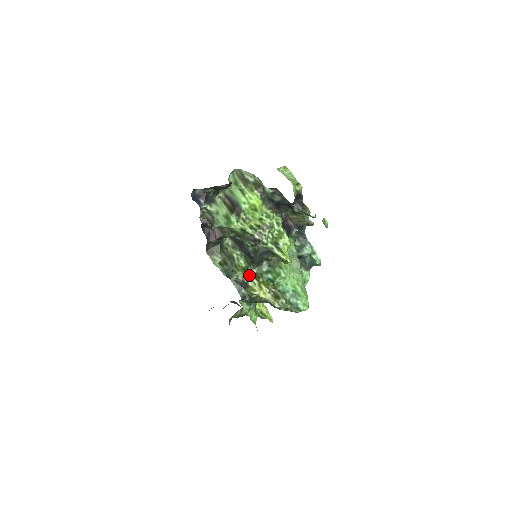
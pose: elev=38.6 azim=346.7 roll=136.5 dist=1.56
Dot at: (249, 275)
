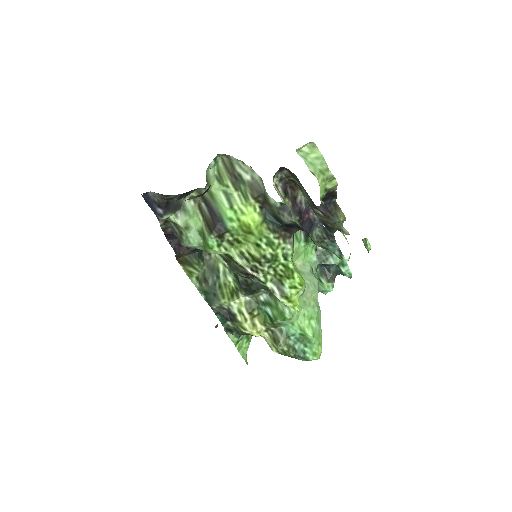
Dot at: (238, 304)
